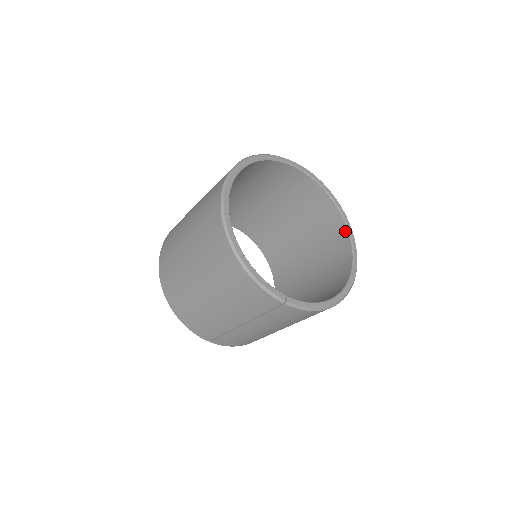
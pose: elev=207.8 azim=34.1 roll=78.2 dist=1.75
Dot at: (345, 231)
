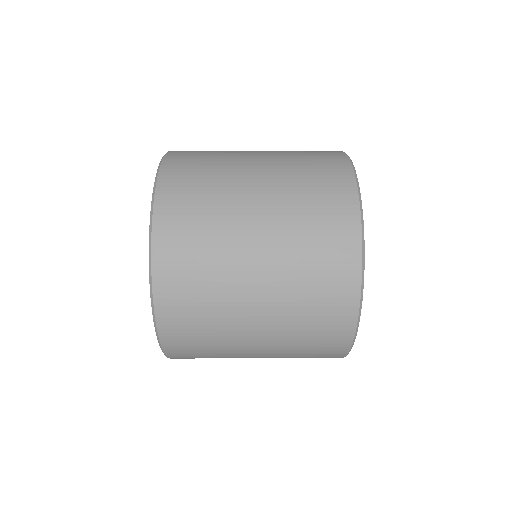
Dot at: occluded
